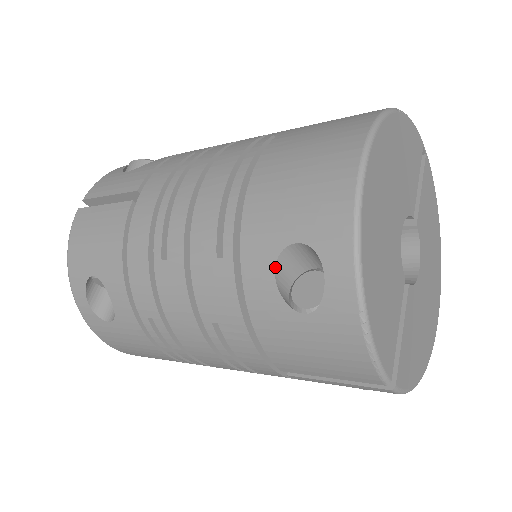
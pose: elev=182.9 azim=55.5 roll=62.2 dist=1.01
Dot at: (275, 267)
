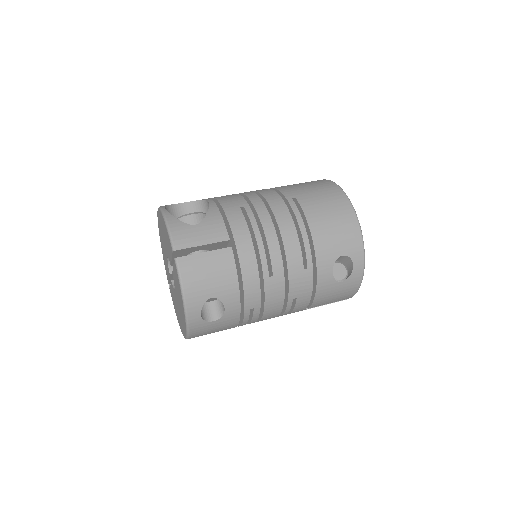
Dot at: occluded
